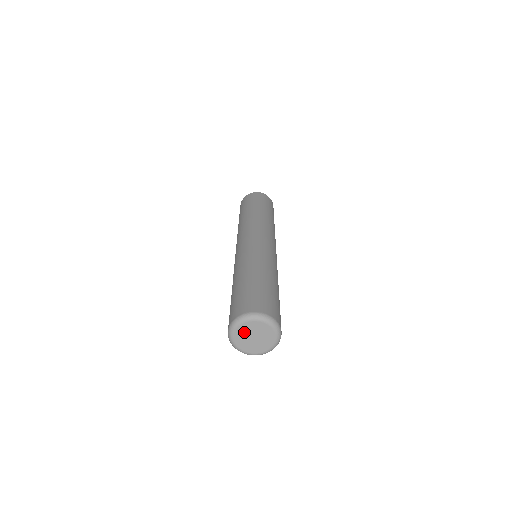
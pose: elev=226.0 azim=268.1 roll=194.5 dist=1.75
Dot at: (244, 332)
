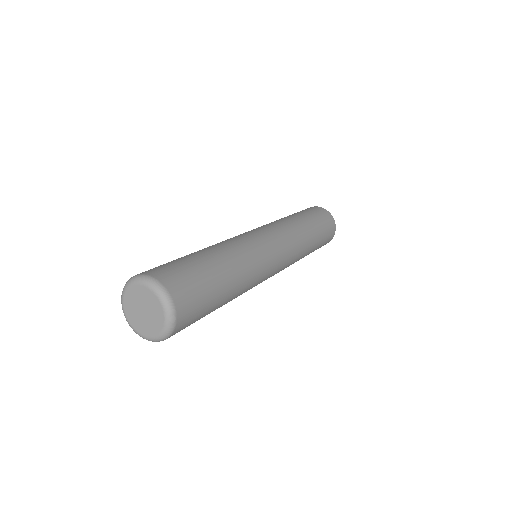
Dot at: (131, 307)
